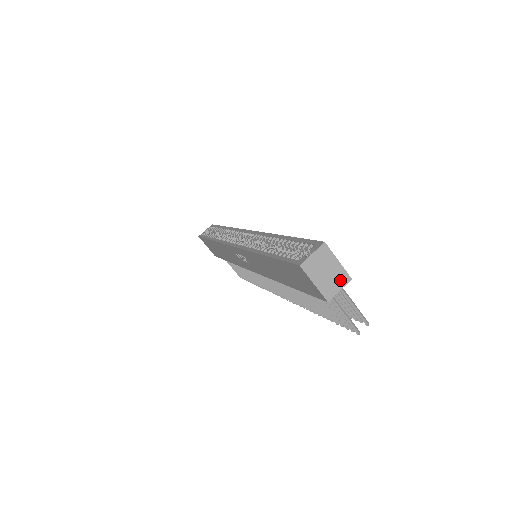
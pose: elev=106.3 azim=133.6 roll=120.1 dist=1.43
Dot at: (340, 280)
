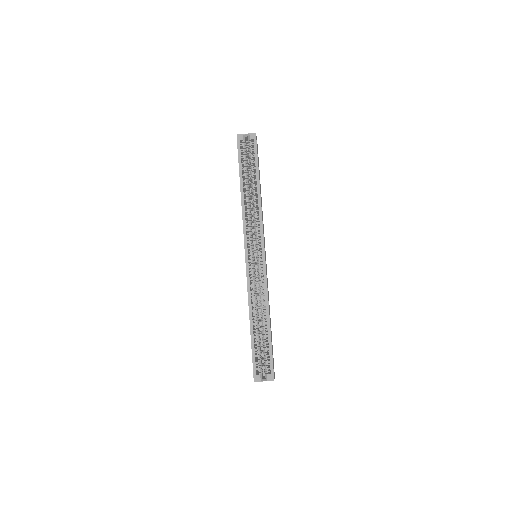
Dot at: occluded
